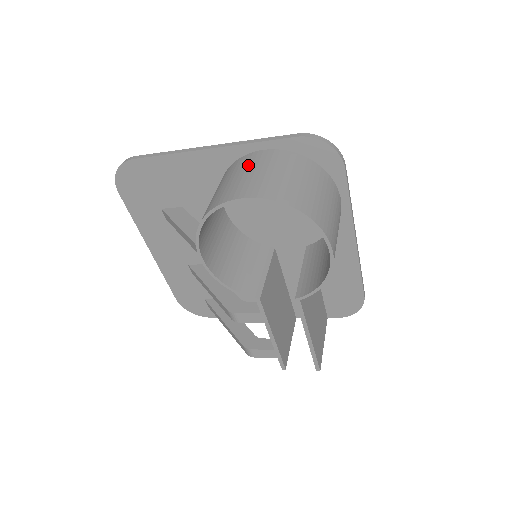
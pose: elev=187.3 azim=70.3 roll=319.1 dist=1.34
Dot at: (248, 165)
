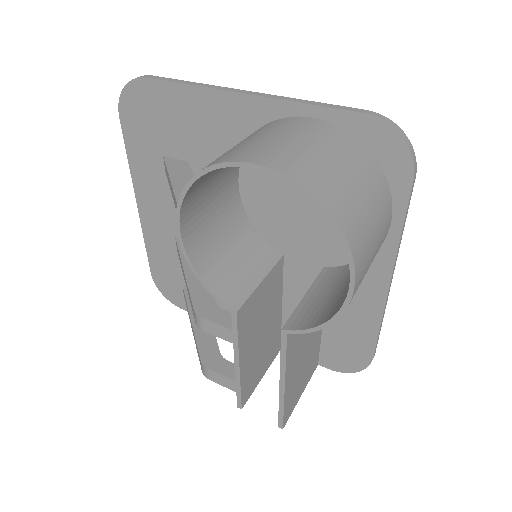
Dot at: (284, 128)
